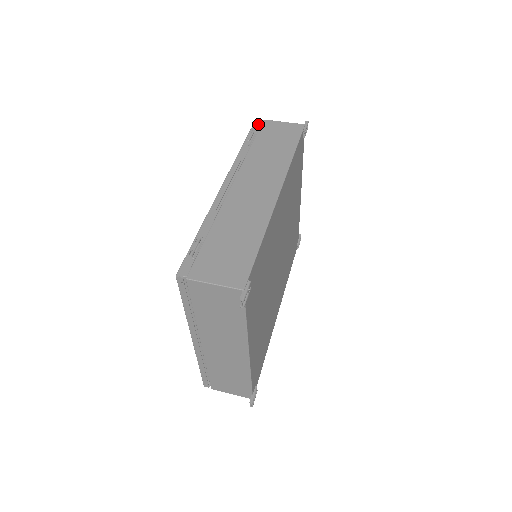
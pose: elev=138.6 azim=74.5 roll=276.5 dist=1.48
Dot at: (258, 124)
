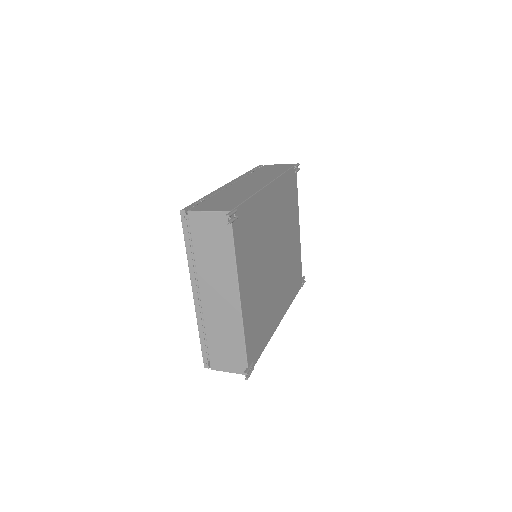
Dot at: (260, 166)
